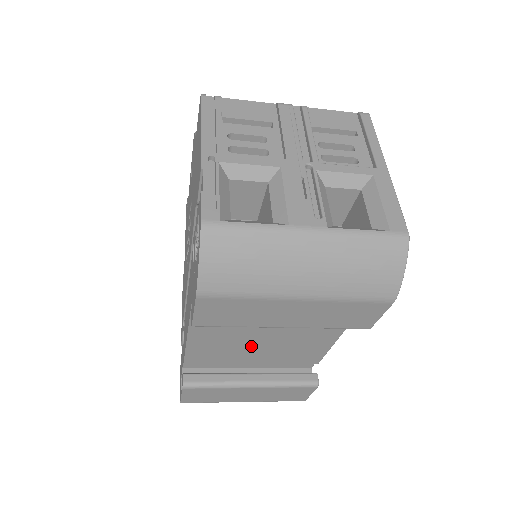
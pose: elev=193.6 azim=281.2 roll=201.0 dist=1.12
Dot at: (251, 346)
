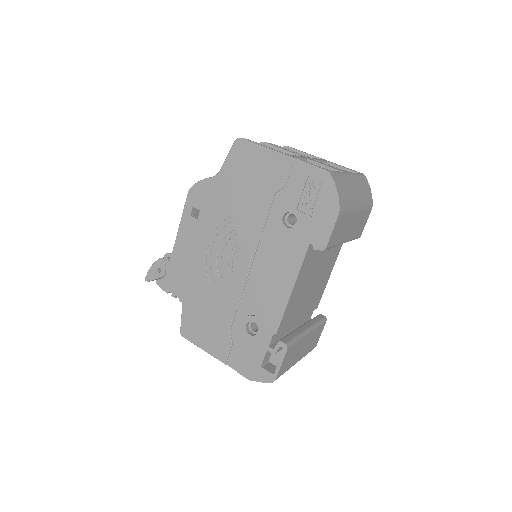
Dot at: (307, 293)
